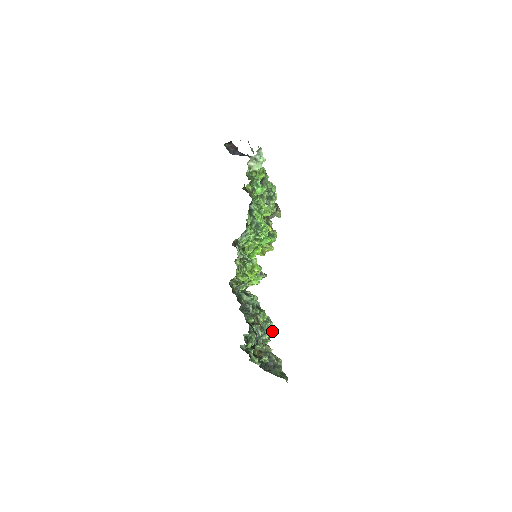
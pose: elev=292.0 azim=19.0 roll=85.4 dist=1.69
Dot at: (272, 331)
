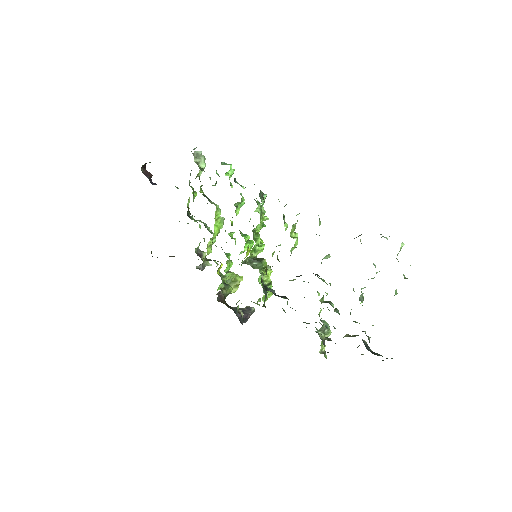
Dot at: occluded
